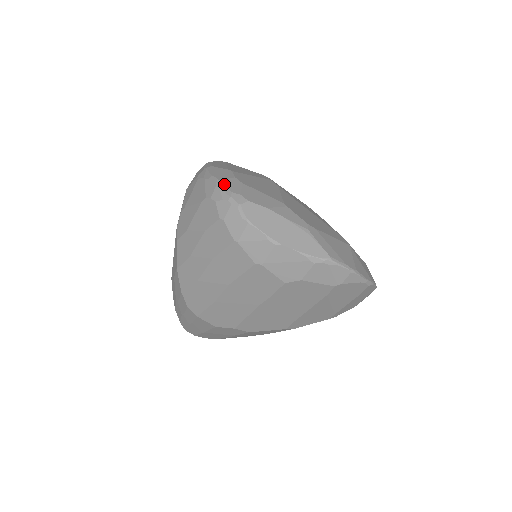
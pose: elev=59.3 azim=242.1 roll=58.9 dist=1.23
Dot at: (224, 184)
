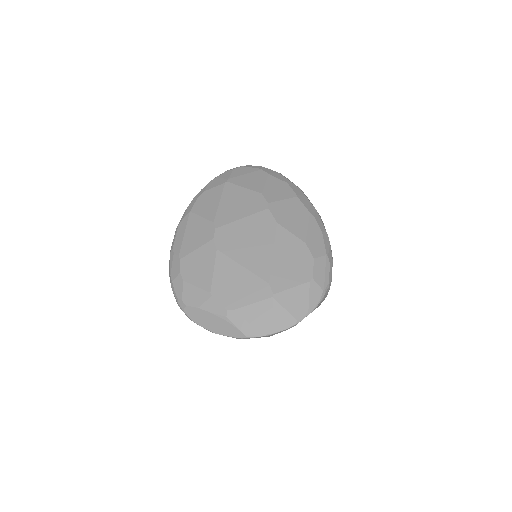
Dot at: (174, 287)
